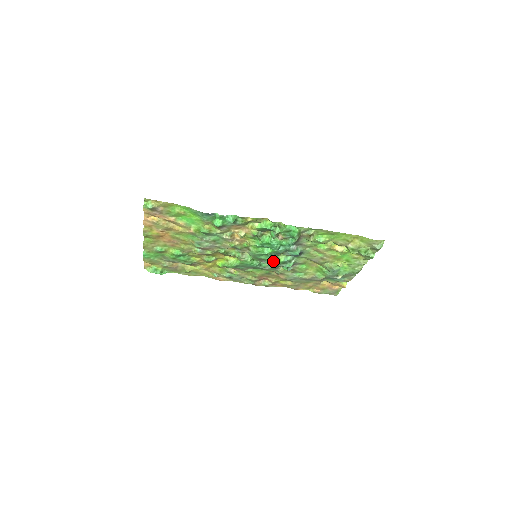
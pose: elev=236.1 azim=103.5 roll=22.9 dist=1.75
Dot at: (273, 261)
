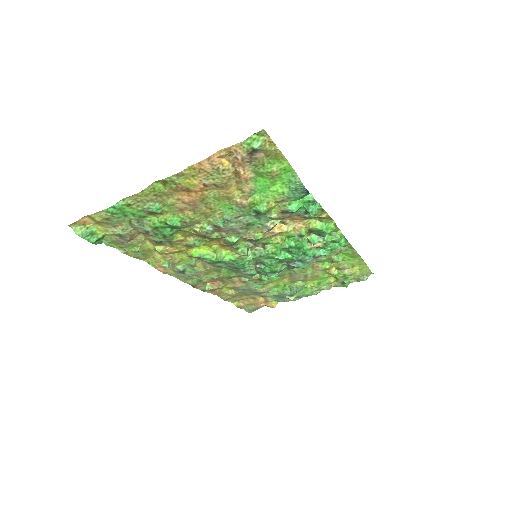
Dot at: (271, 268)
